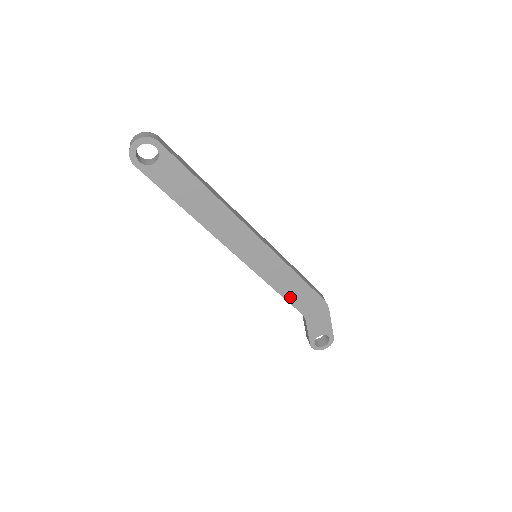
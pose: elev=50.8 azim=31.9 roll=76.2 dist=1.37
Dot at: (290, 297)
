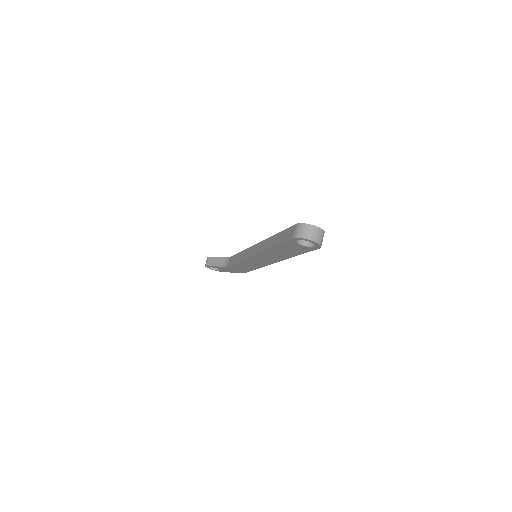
Dot at: (236, 265)
